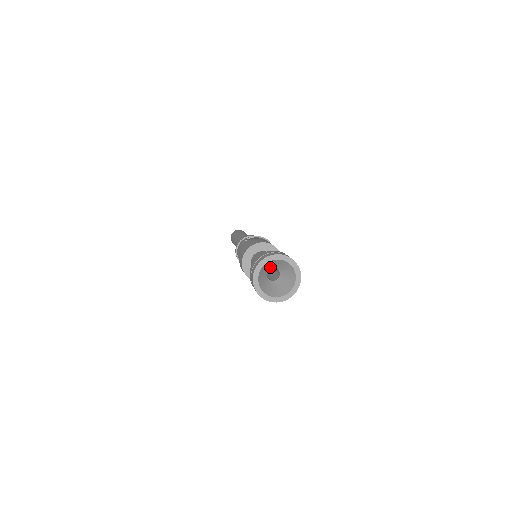
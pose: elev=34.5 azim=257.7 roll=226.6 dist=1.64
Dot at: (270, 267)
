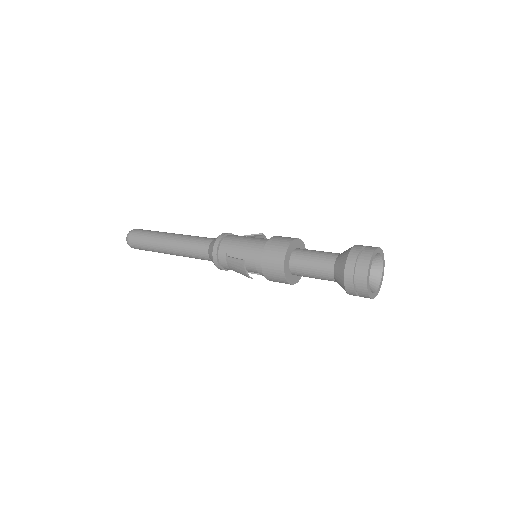
Dot at: occluded
